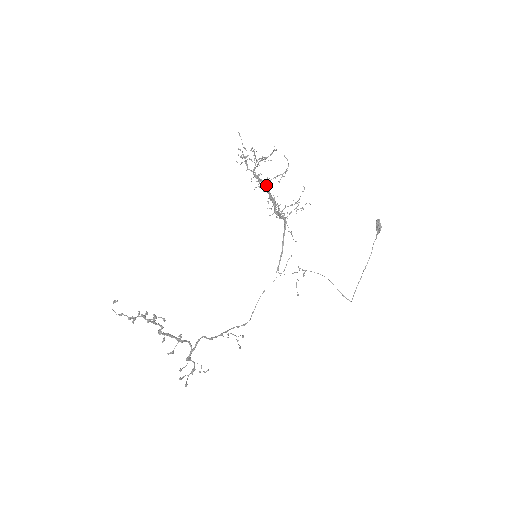
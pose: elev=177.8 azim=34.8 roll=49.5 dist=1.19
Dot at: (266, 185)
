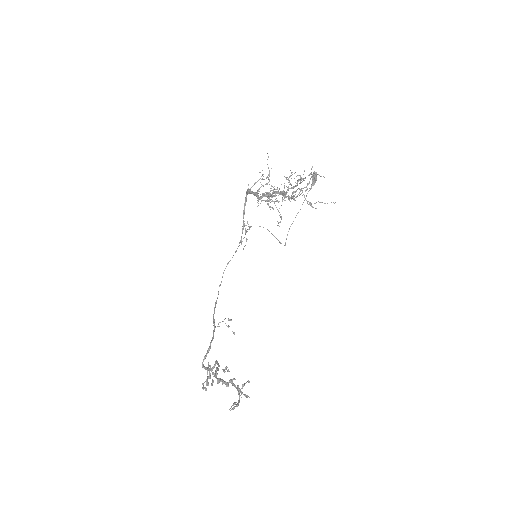
Dot at: (285, 196)
